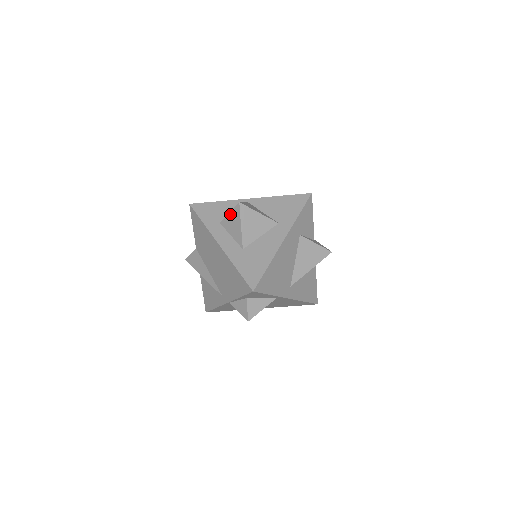
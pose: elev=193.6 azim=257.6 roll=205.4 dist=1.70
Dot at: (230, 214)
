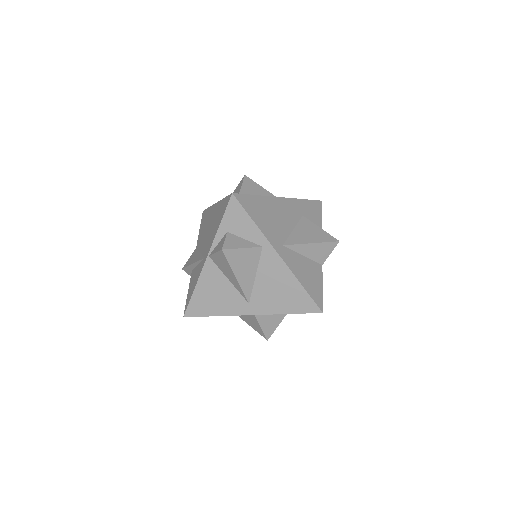
Dot at: (235, 190)
